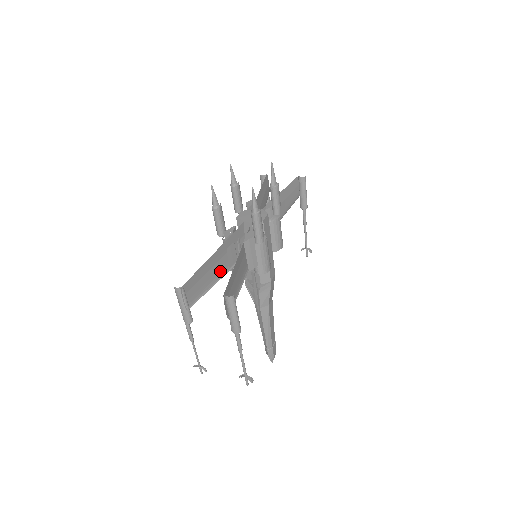
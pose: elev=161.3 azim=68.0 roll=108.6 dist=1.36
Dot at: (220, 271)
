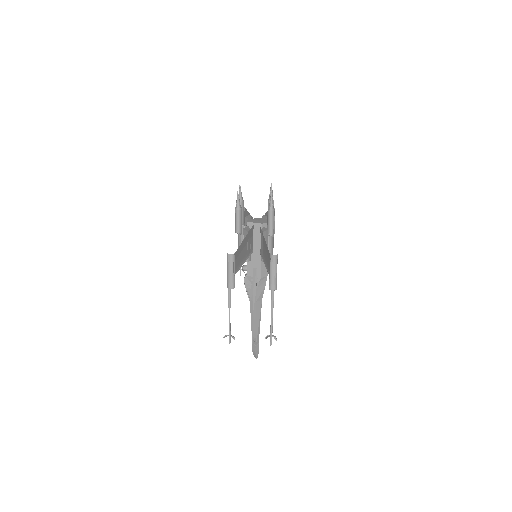
Dot at: (244, 256)
